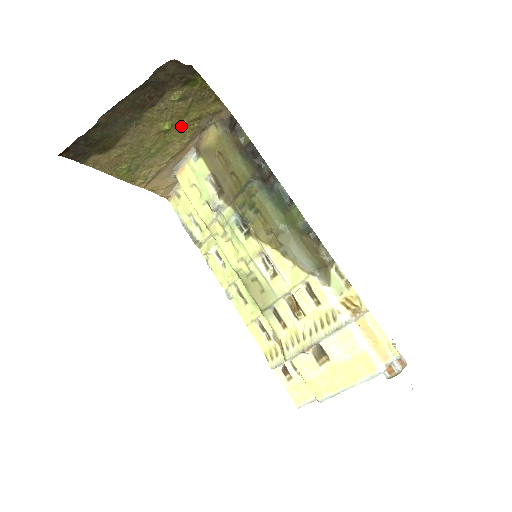
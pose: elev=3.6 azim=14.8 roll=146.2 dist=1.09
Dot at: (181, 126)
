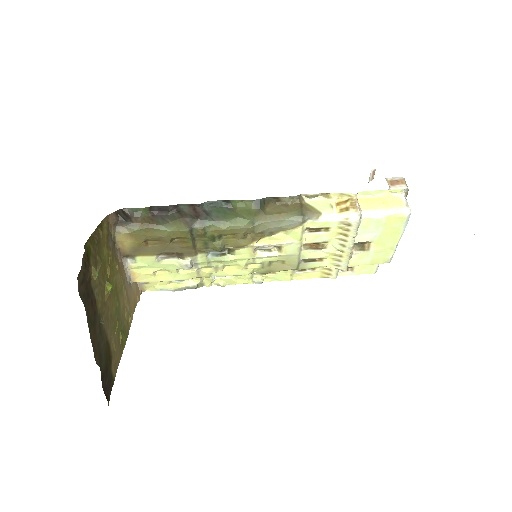
Dot at: (109, 271)
